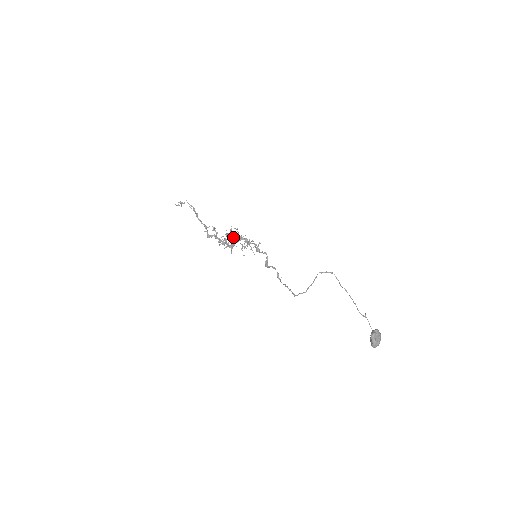
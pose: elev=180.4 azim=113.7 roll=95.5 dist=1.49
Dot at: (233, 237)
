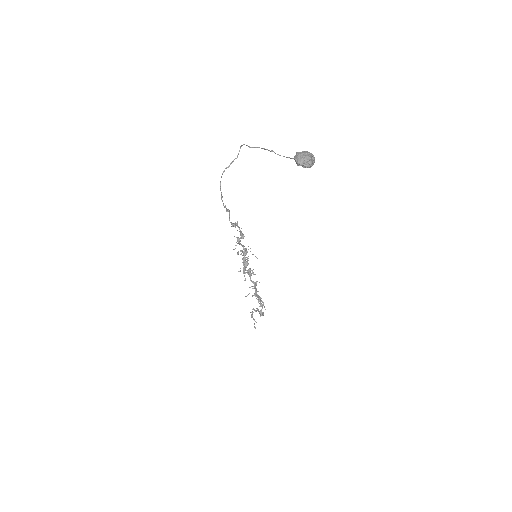
Dot at: (252, 271)
